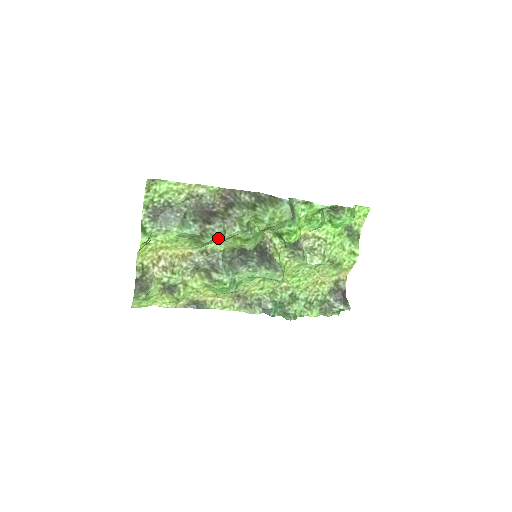
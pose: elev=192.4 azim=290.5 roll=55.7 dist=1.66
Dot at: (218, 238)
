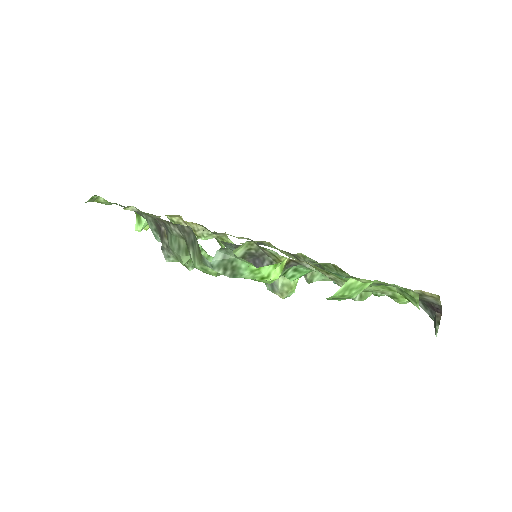
Dot at: occluded
